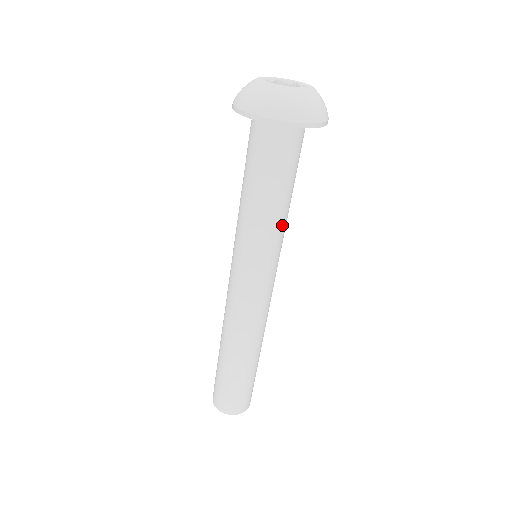
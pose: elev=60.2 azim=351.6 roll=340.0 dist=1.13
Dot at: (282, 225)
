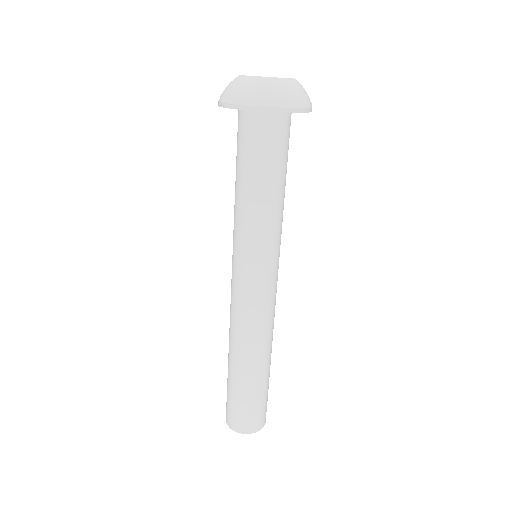
Dot at: (258, 220)
